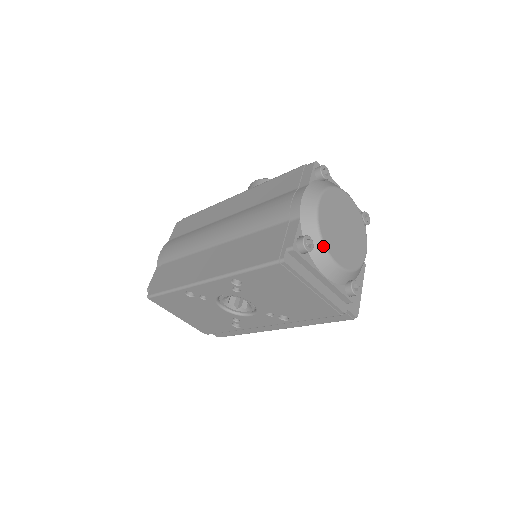
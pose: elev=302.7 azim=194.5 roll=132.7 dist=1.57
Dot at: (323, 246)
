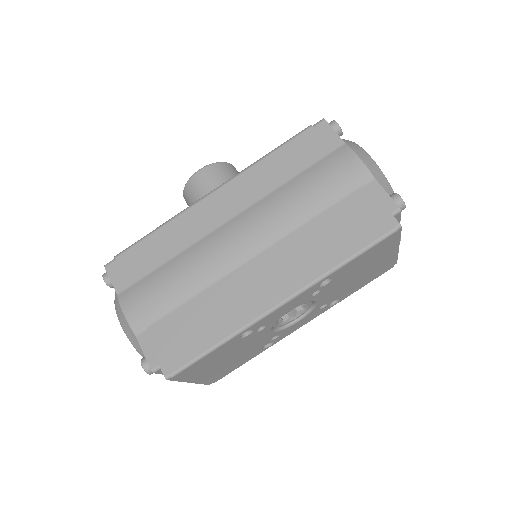
Dot at: occluded
